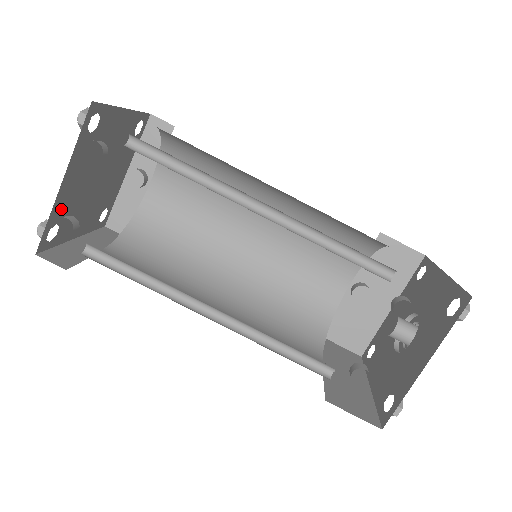
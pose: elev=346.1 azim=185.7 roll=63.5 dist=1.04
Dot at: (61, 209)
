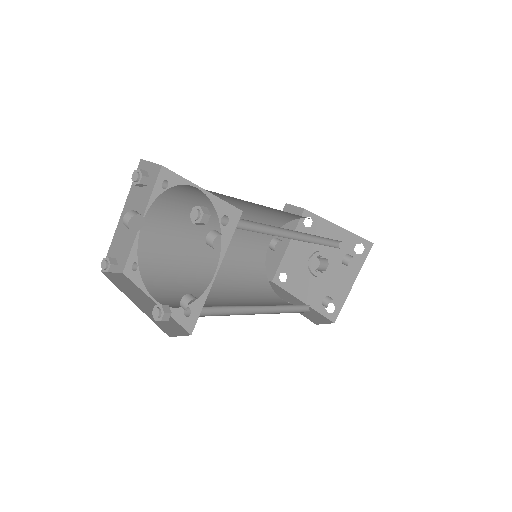
Dot at: occluded
